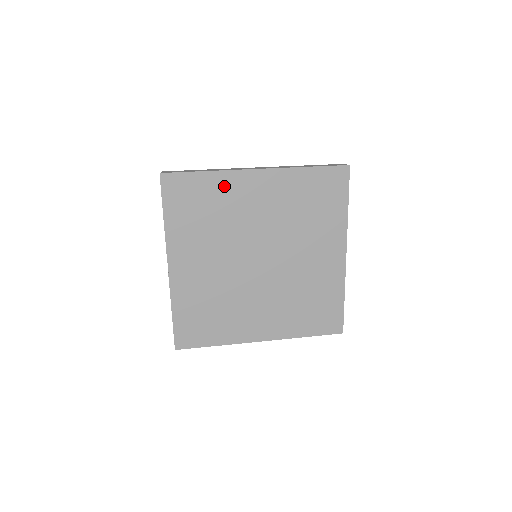
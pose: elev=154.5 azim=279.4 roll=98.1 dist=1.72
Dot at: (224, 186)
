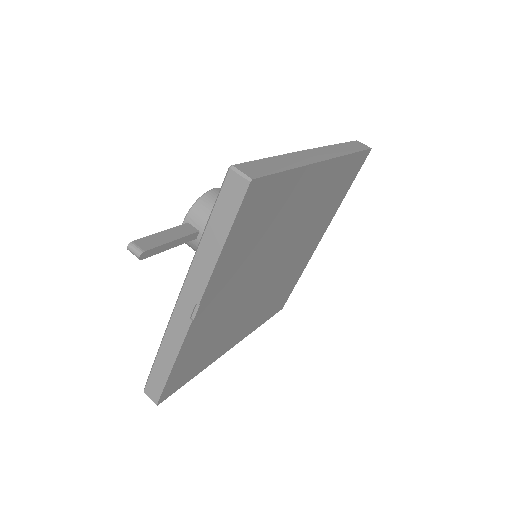
Dot at: (294, 187)
